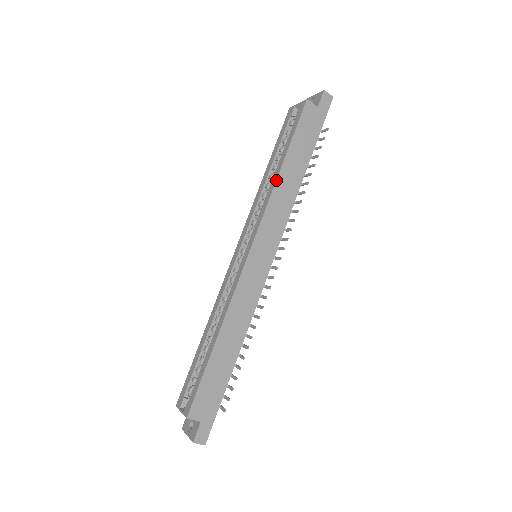
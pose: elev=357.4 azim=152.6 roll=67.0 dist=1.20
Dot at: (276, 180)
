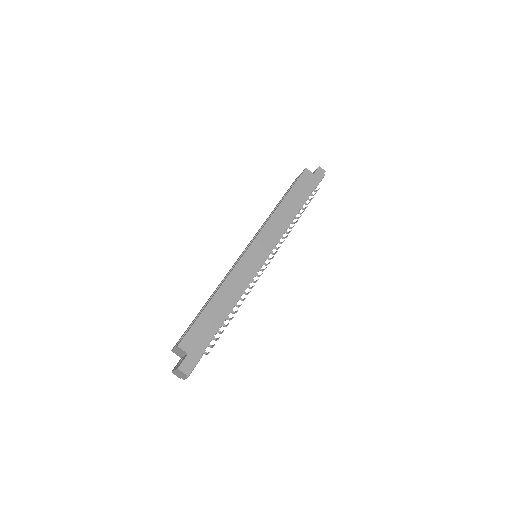
Dot at: (277, 207)
